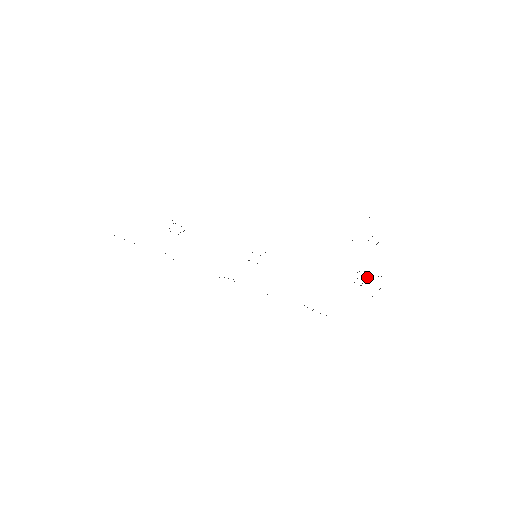
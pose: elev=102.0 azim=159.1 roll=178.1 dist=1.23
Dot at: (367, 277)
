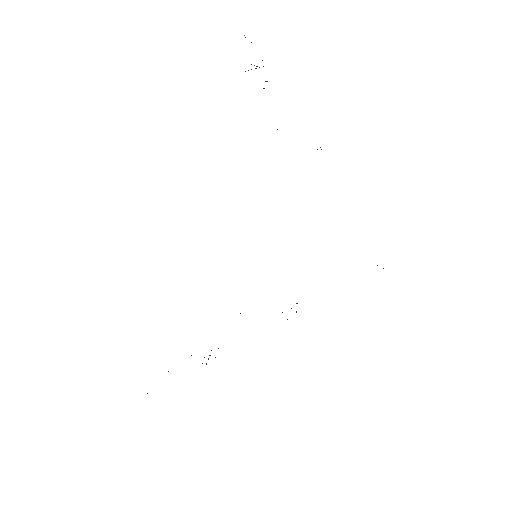
Dot at: occluded
